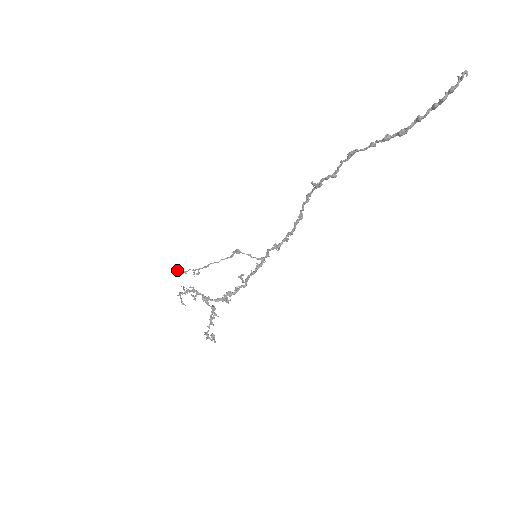
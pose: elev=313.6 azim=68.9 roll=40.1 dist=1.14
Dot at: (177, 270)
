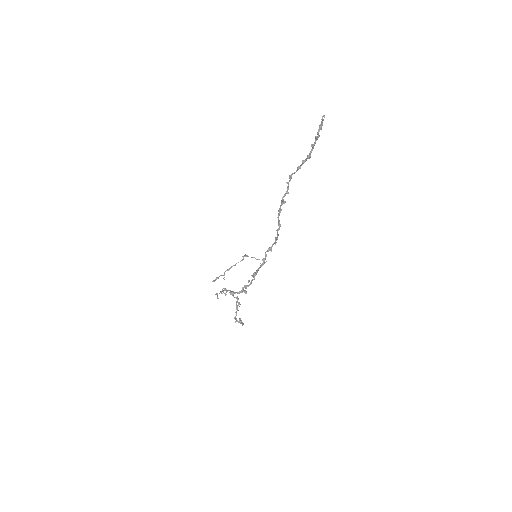
Dot at: occluded
